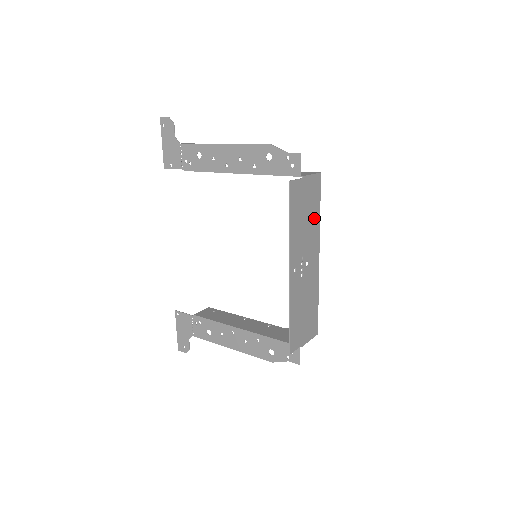
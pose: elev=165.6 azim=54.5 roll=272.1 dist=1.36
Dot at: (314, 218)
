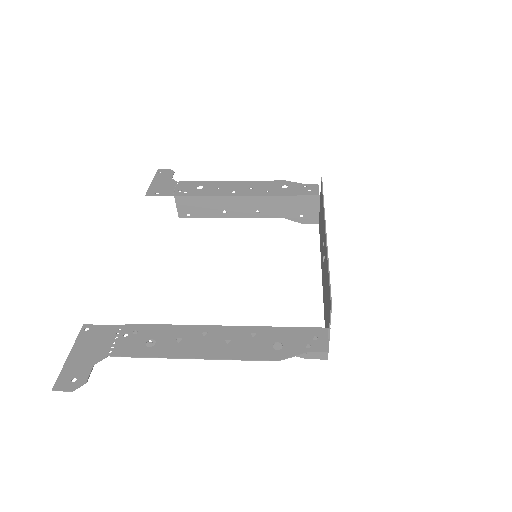
Dot at: occluded
